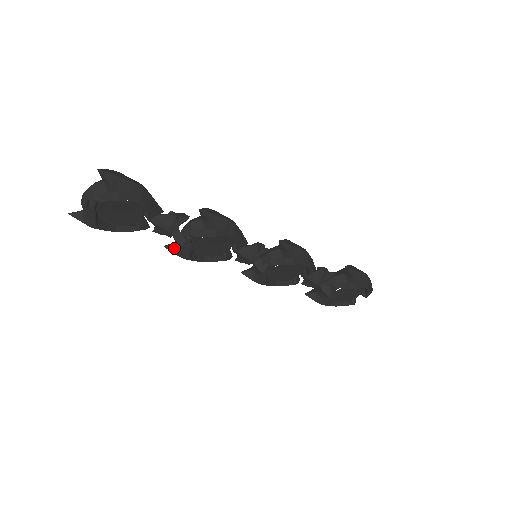
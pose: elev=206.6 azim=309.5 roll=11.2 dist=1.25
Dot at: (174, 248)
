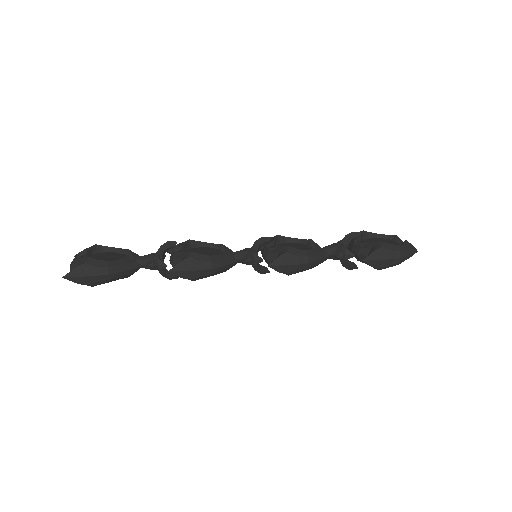
Dot at: occluded
